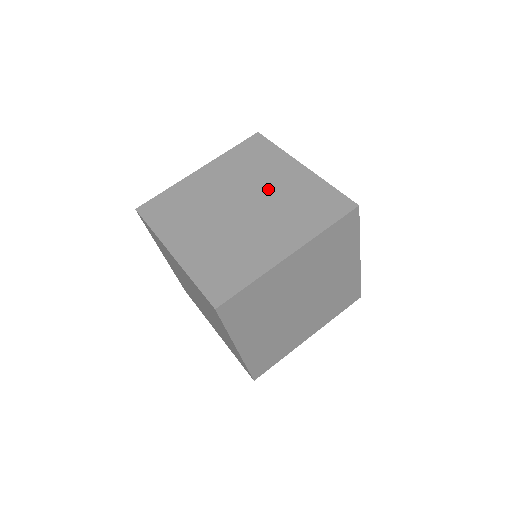
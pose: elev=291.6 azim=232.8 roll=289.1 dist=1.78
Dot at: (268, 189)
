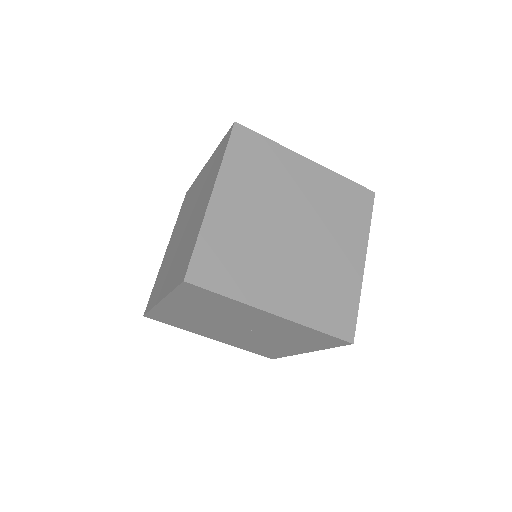
Dot at: (195, 198)
